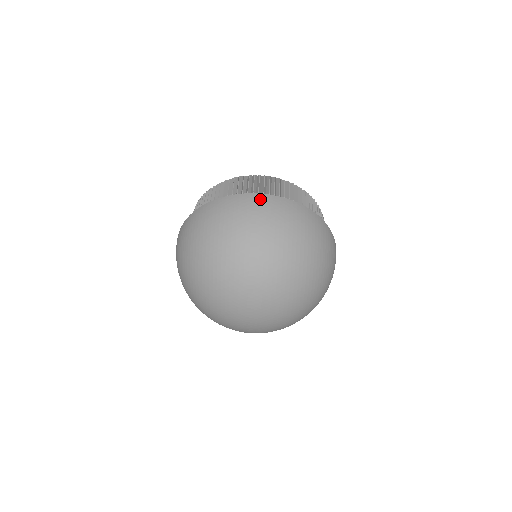
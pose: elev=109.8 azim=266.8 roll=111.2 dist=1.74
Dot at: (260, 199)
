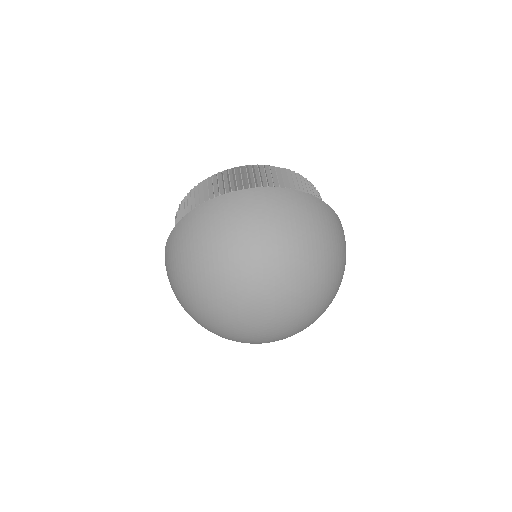
Dot at: (262, 194)
